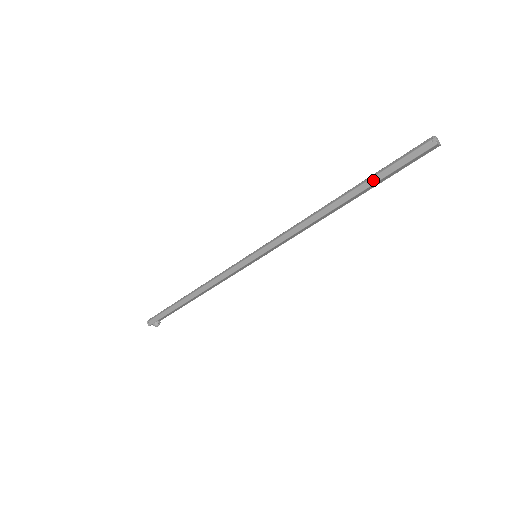
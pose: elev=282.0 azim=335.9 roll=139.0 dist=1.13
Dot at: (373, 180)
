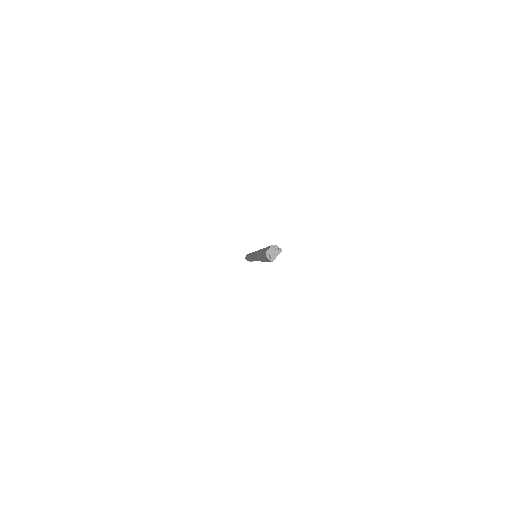
Dot at: (262, 259)
